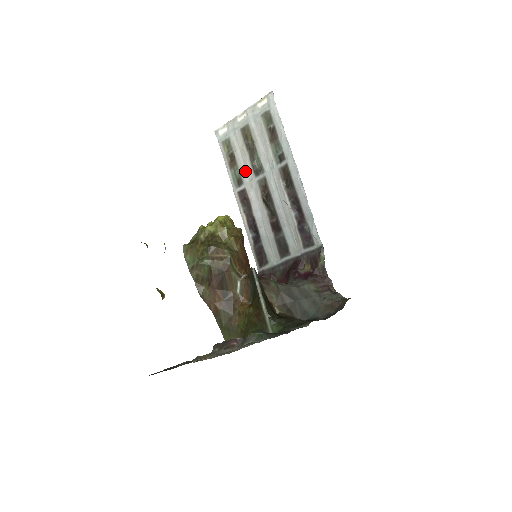
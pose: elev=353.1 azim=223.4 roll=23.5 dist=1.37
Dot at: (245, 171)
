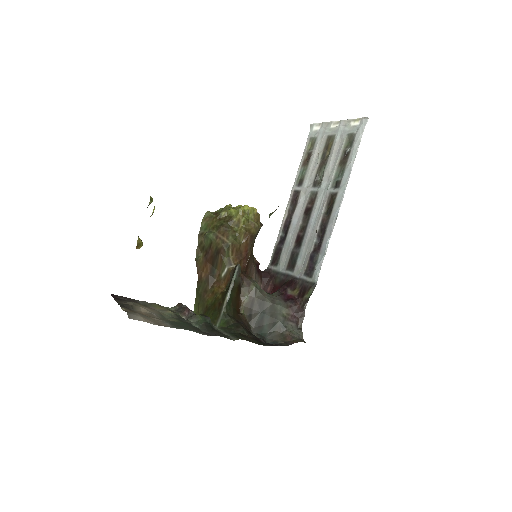
Dot at: (309, 176)
